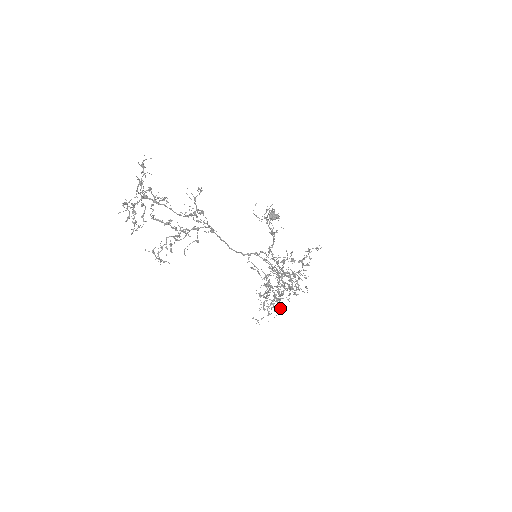
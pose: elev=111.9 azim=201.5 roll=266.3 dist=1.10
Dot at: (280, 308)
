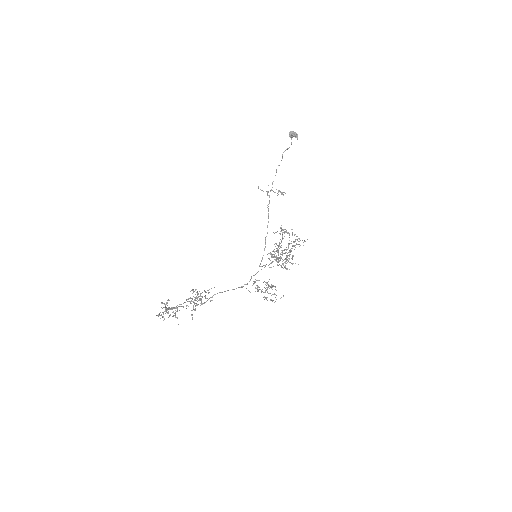
Dot at: occluded
